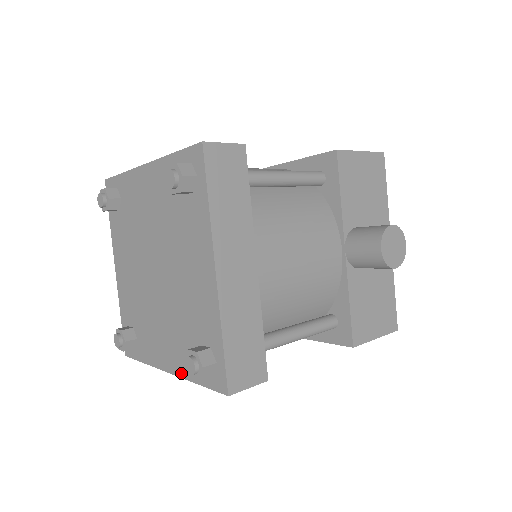
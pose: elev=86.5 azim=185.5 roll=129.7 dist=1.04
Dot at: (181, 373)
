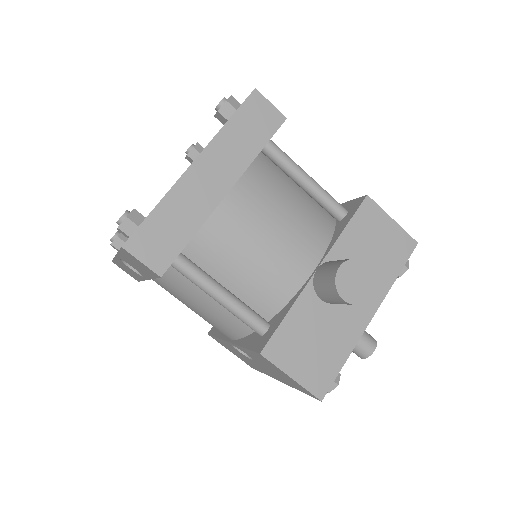
Dot at: occluded
